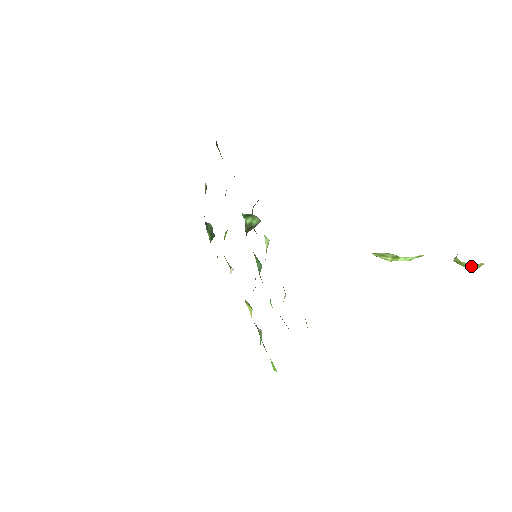
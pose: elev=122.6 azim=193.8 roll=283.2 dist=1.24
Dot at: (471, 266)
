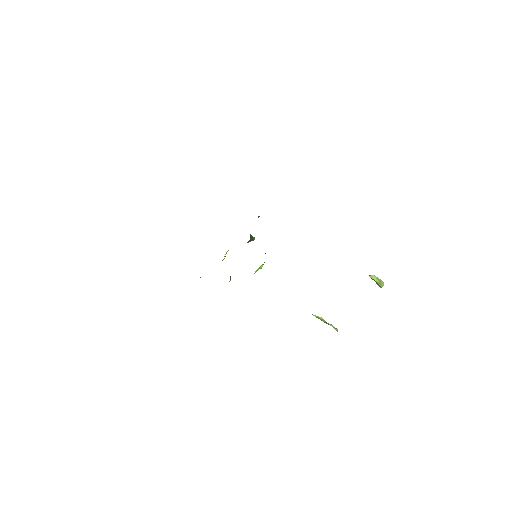
Dot at: (379, 280)
